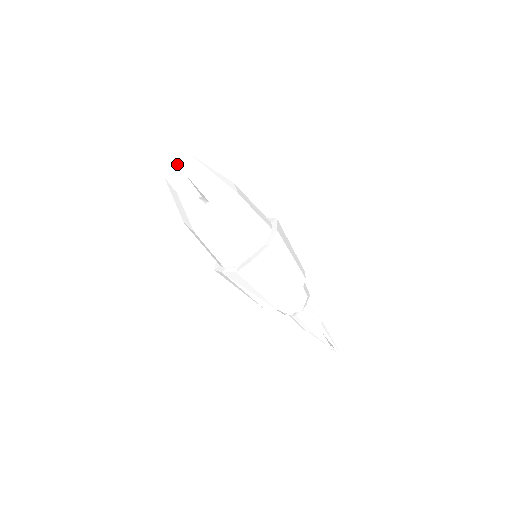
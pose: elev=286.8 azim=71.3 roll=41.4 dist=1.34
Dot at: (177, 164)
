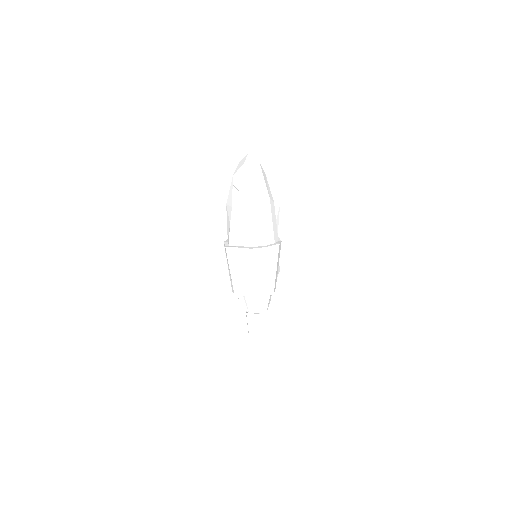
Dot at: (245, 160)
